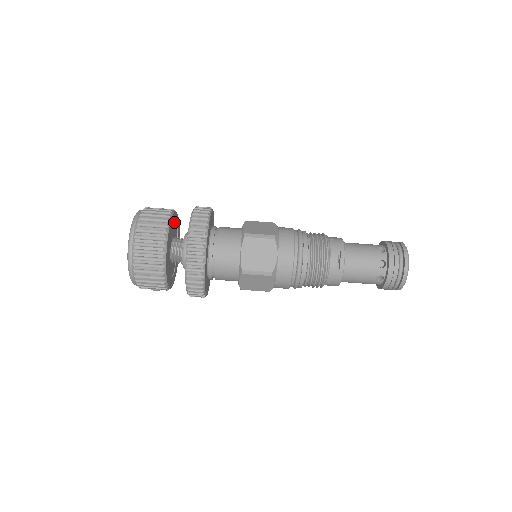
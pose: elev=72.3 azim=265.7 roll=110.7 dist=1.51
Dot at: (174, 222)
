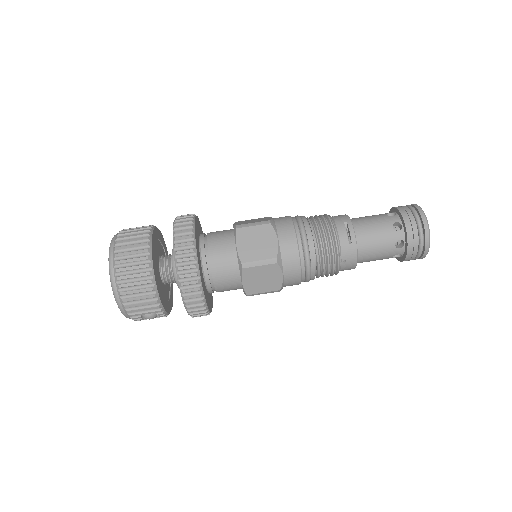
Dot at: (158, 239)
